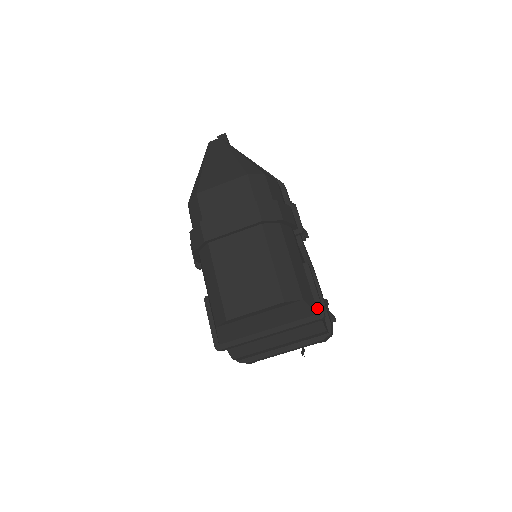
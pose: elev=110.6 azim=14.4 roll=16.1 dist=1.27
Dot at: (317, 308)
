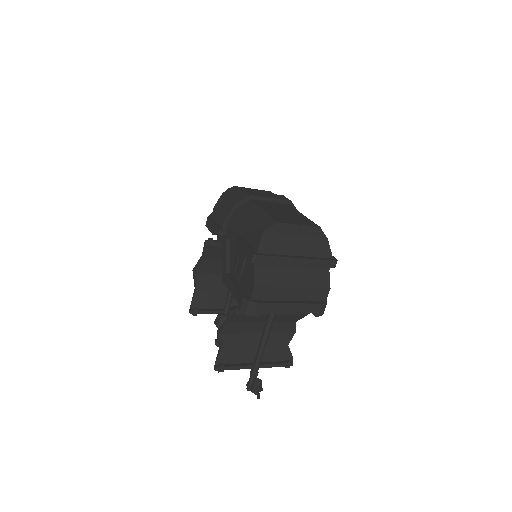
Dot at: (331, 256)
